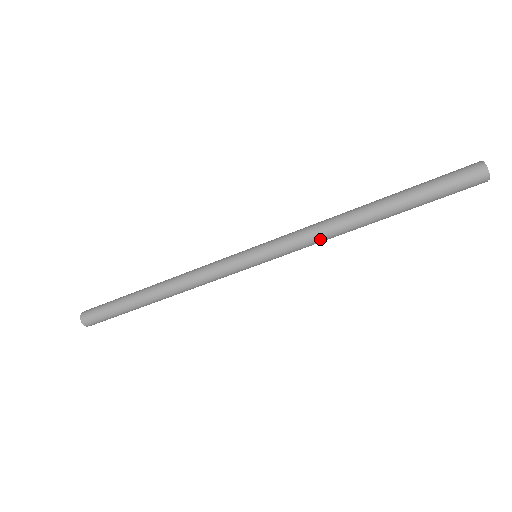
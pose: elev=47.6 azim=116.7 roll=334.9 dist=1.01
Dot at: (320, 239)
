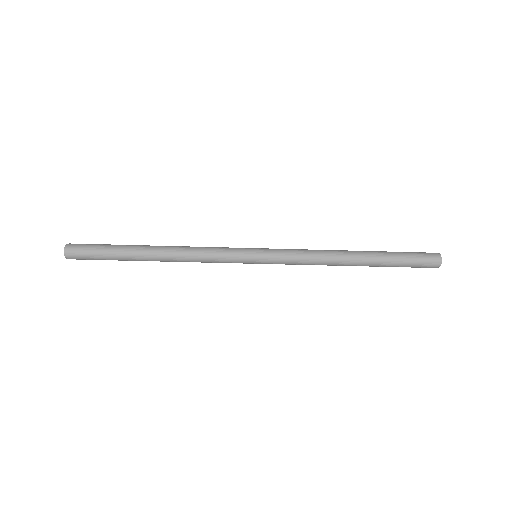
Dot at: occluded
